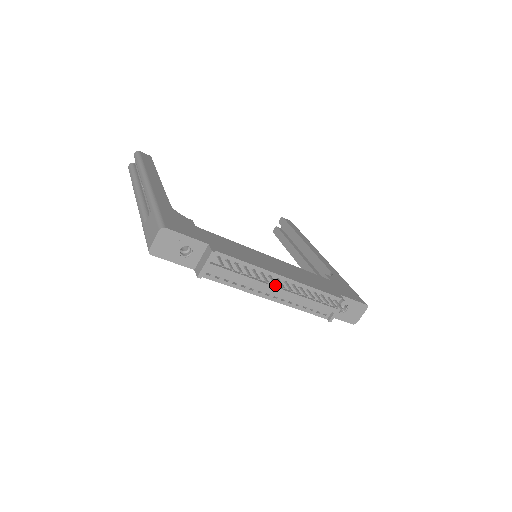
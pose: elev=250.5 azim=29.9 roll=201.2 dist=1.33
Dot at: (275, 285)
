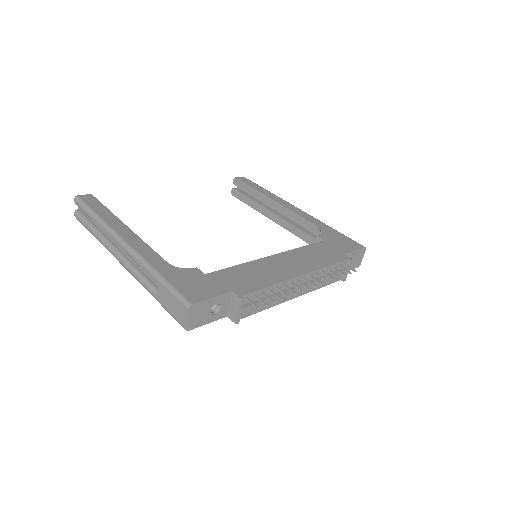
Dot at: (302, 292)
